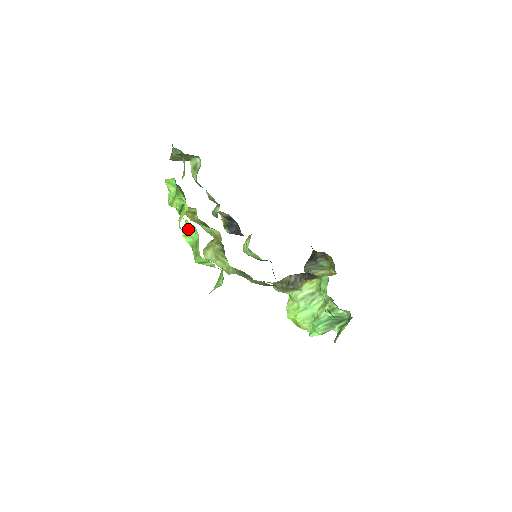
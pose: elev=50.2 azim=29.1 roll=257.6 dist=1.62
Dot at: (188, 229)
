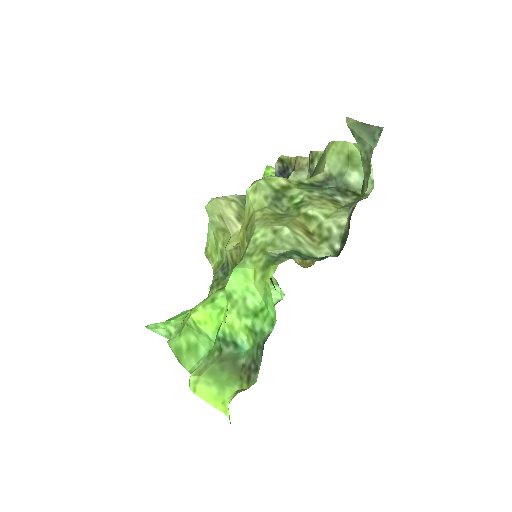
Dot at: (207, 330)
